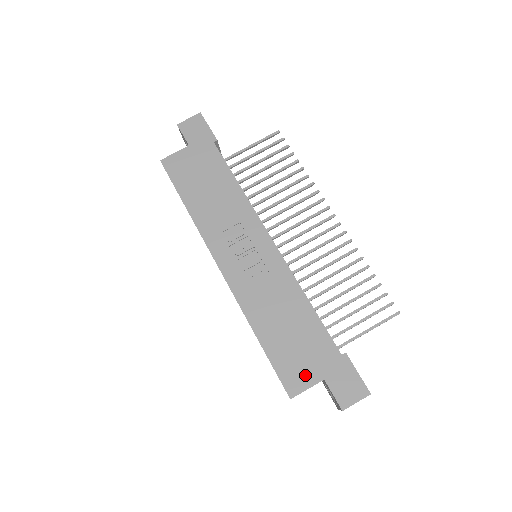
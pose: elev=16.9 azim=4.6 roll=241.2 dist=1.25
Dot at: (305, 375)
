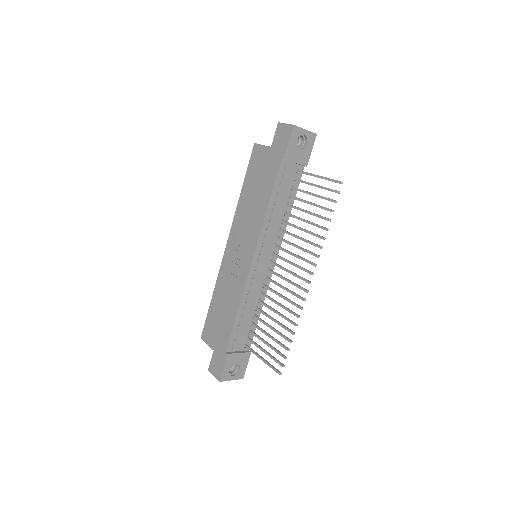
Dot at: (211, 338)
